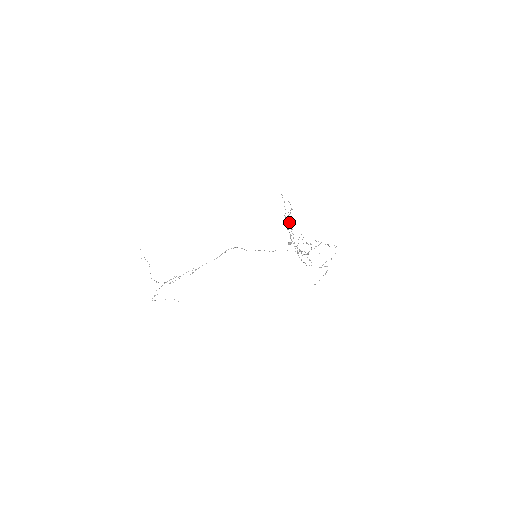
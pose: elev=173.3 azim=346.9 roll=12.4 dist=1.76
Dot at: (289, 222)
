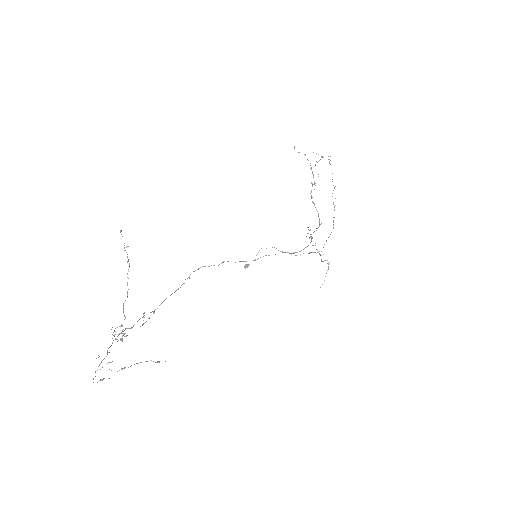
Dot at: (314, 181)
